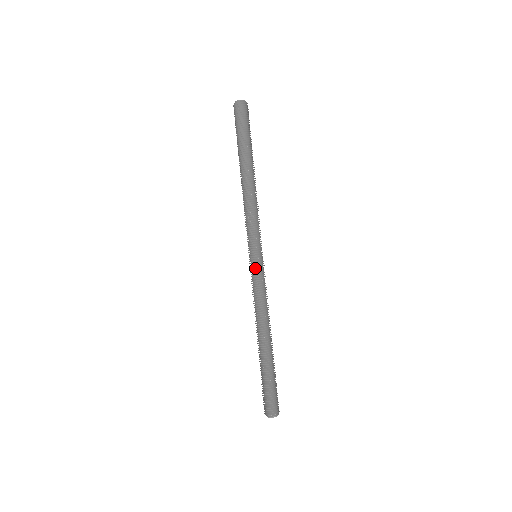
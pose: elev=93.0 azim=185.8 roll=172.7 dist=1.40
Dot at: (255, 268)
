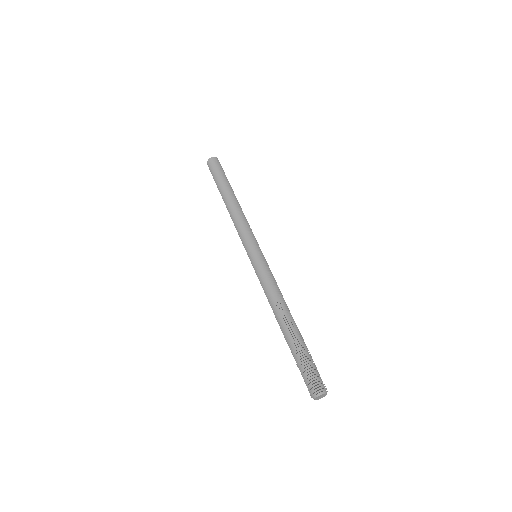
Dot at: (256, 263)
